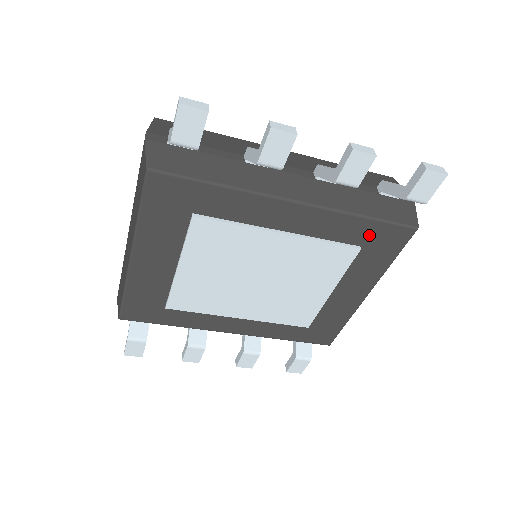
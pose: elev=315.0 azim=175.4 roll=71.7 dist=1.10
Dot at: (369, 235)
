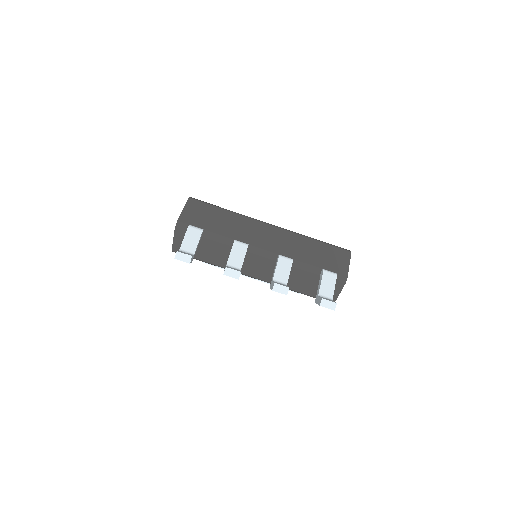
Dot at: occluded
